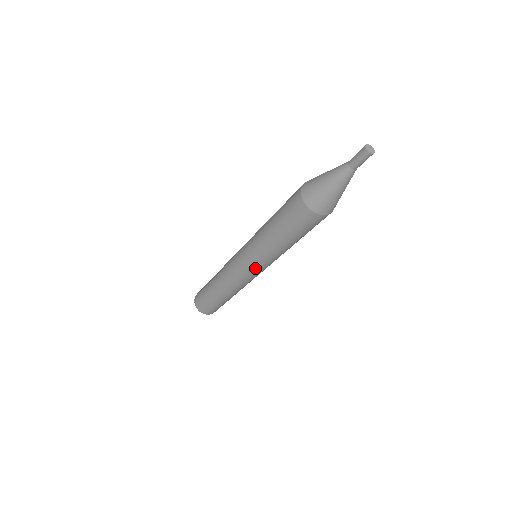
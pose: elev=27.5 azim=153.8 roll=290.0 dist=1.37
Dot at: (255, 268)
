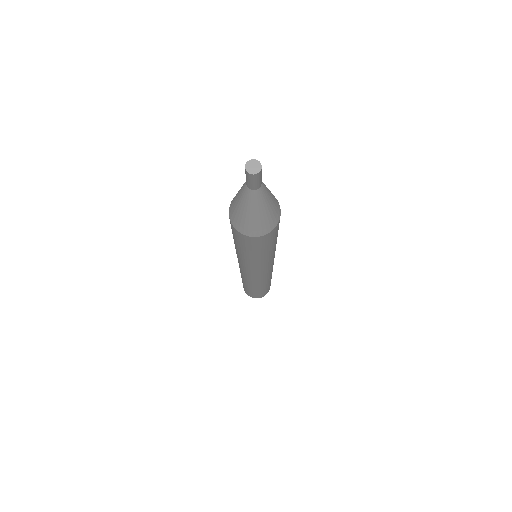
Dot at: (269, 268)
